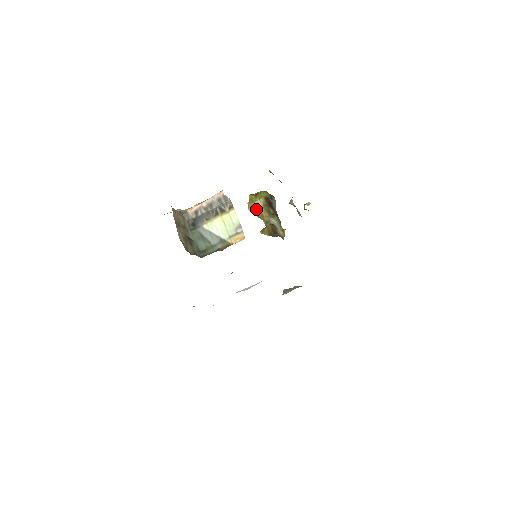
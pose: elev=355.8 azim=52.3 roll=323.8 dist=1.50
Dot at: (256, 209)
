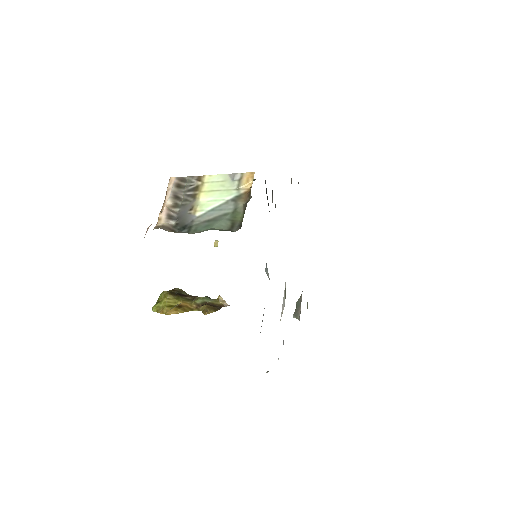
Dot at: (174, 308)
